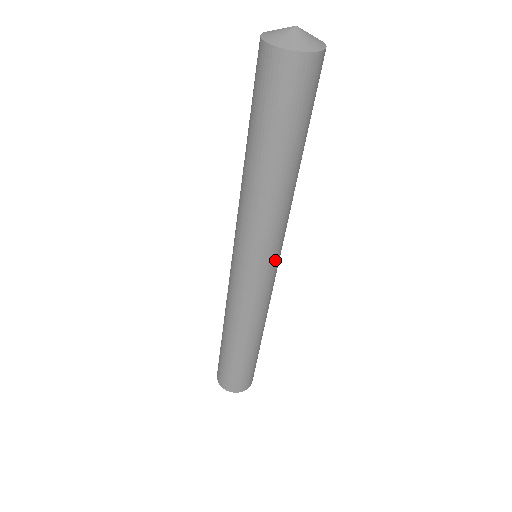
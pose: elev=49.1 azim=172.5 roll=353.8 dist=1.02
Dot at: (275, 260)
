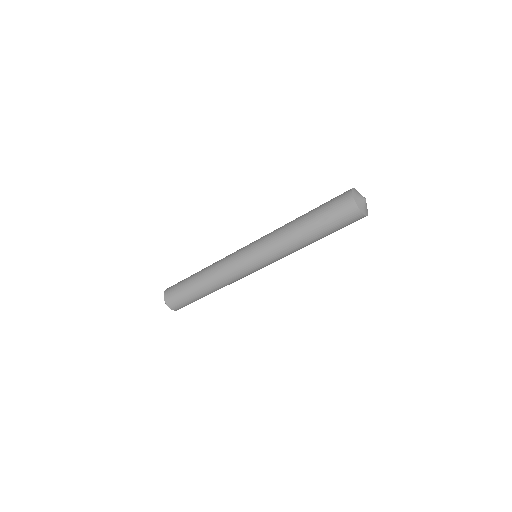
Dot at: occluded
